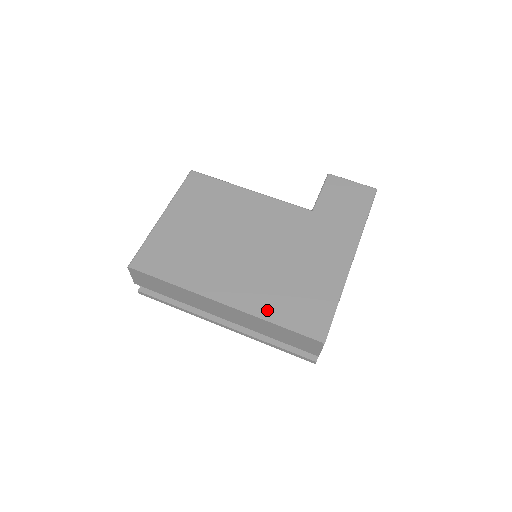
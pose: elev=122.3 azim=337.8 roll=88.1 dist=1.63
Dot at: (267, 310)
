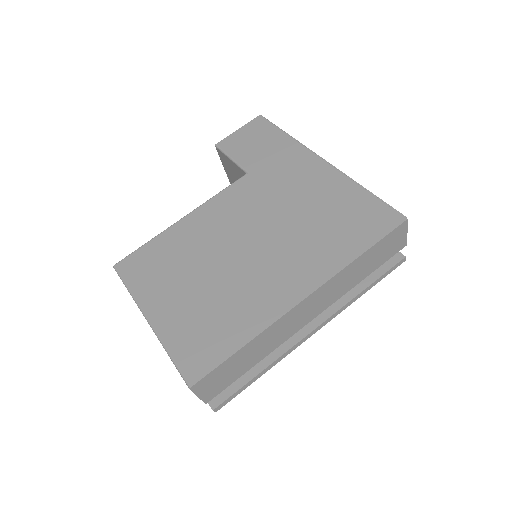
Dot at: (339, 256)
